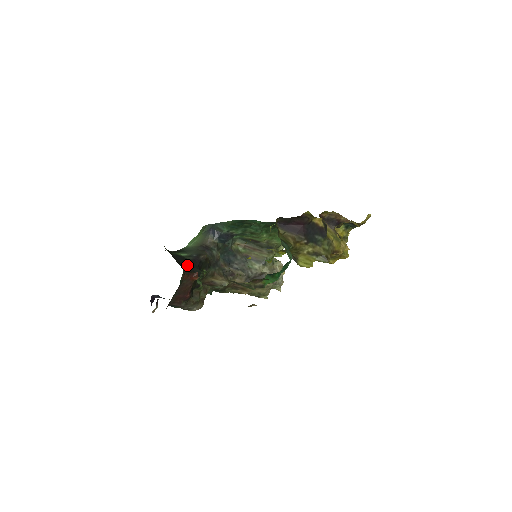
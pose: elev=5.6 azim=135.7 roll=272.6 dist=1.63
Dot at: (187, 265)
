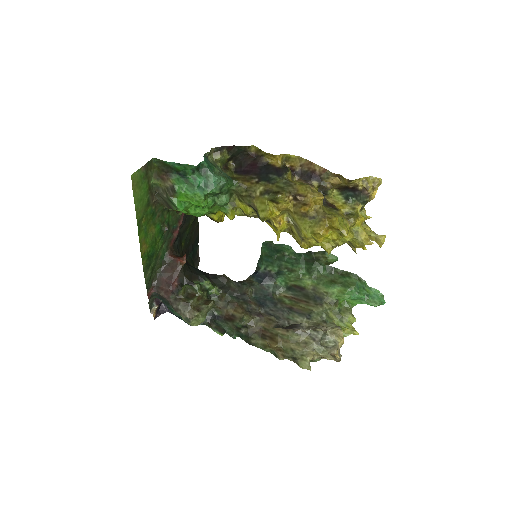
Dot at: (194, 268)
